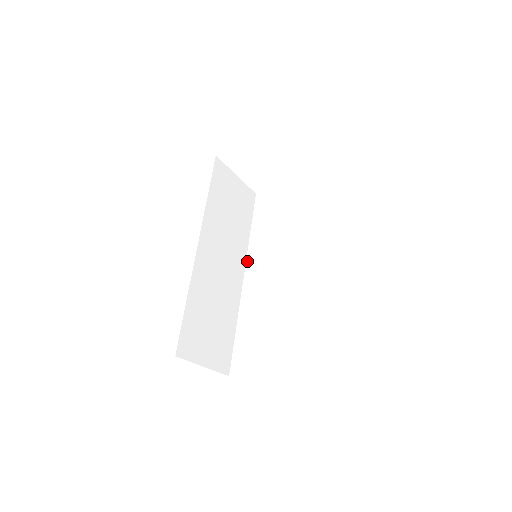
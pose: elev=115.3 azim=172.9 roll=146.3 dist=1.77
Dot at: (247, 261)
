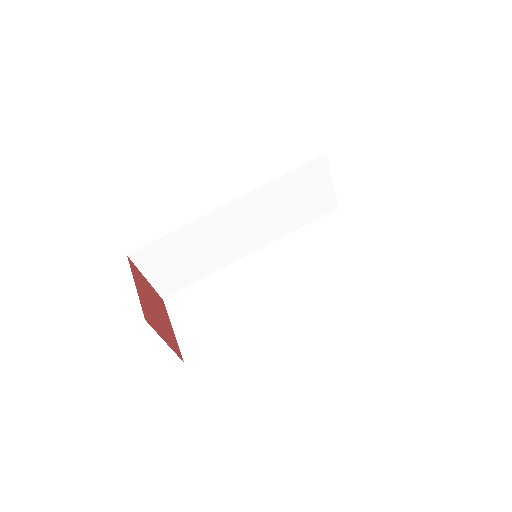
Dot at: (267, 246)
